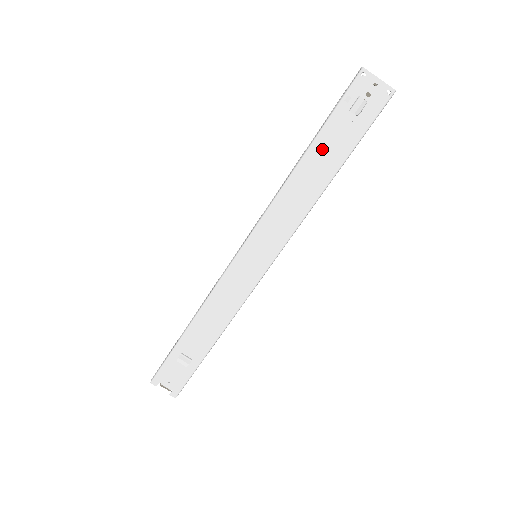
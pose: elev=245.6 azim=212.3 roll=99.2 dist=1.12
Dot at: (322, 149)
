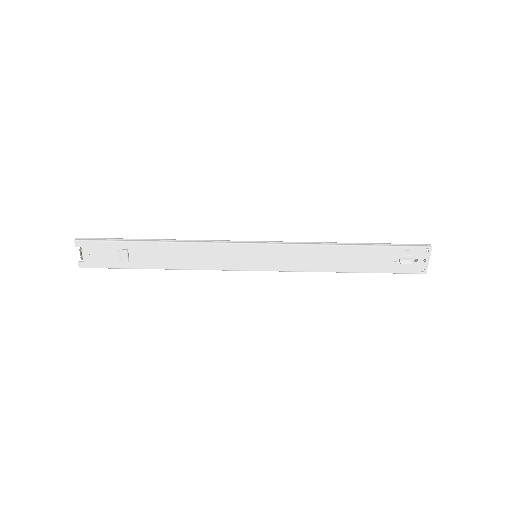
Dot at: (365, 254)
